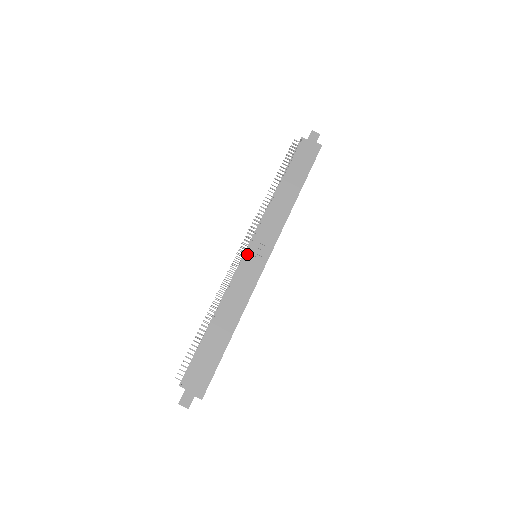
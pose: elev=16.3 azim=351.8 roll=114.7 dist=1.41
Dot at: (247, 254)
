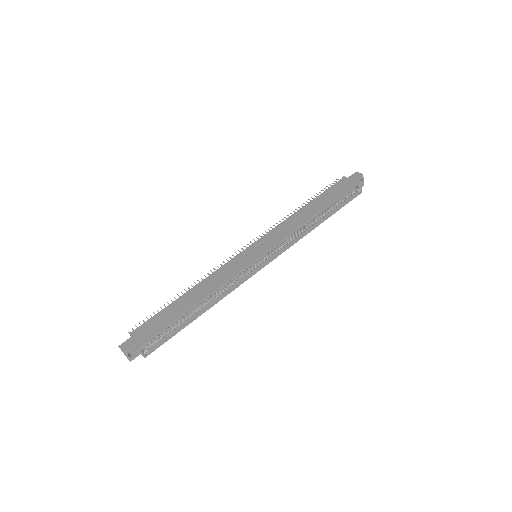
Dot at: (245, 250)
